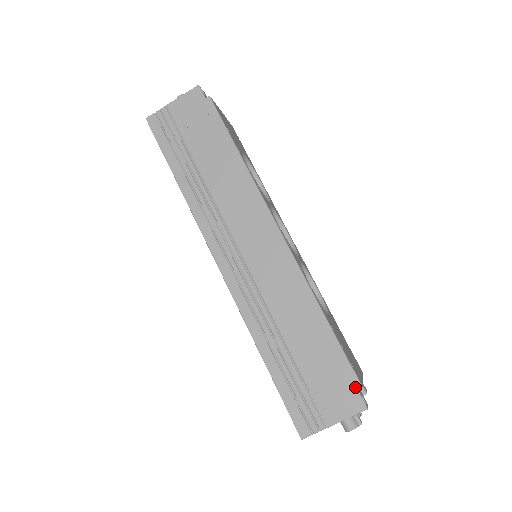
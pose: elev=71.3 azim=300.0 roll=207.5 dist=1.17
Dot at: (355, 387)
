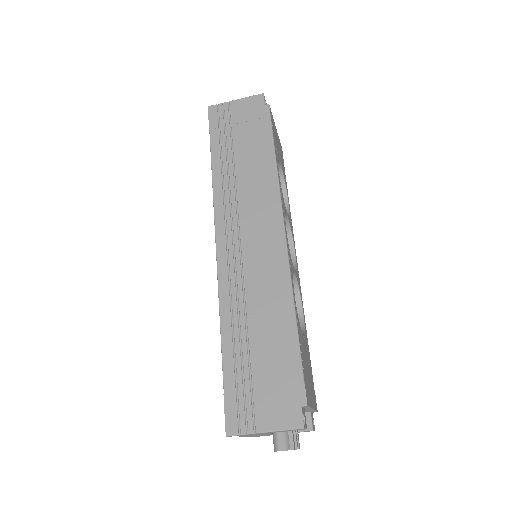
Dot at: (300, 401)
